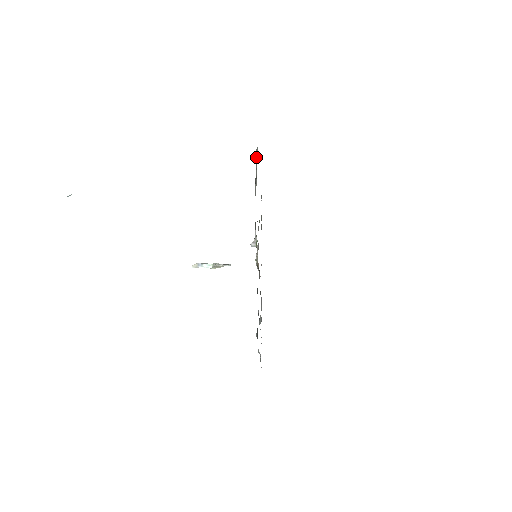
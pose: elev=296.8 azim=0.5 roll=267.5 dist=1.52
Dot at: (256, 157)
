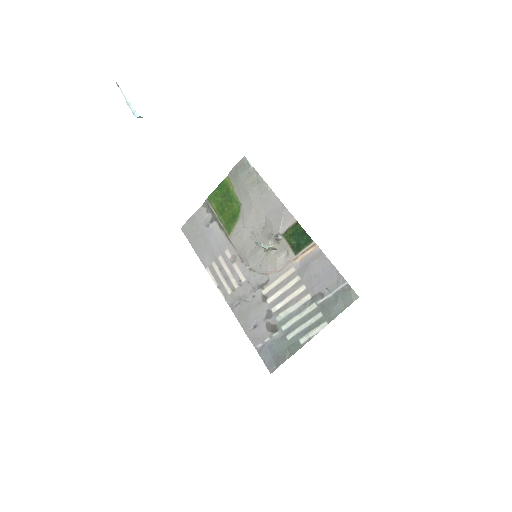
Dot at: (241, 168)
